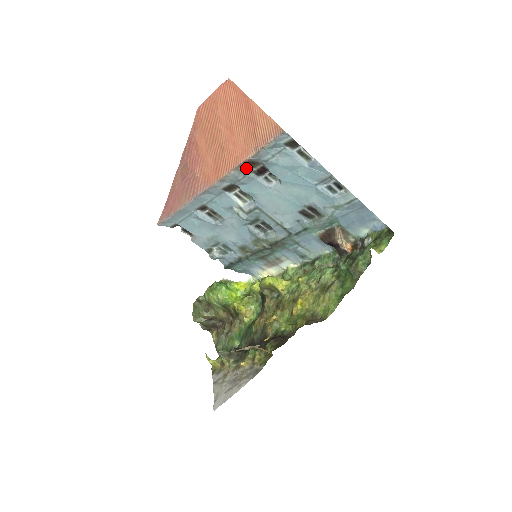
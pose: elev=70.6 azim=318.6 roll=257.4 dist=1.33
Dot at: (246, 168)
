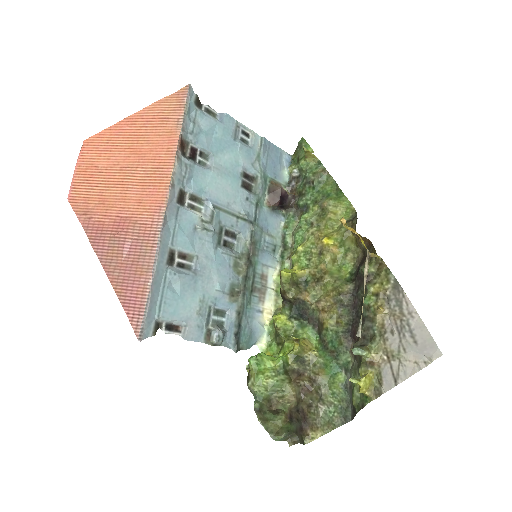
Dot at: (182, 155)
